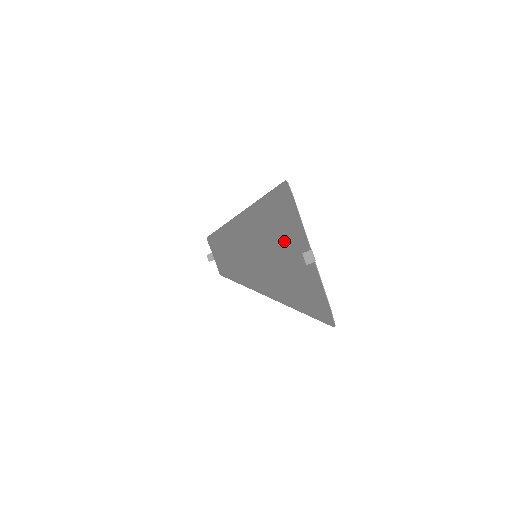
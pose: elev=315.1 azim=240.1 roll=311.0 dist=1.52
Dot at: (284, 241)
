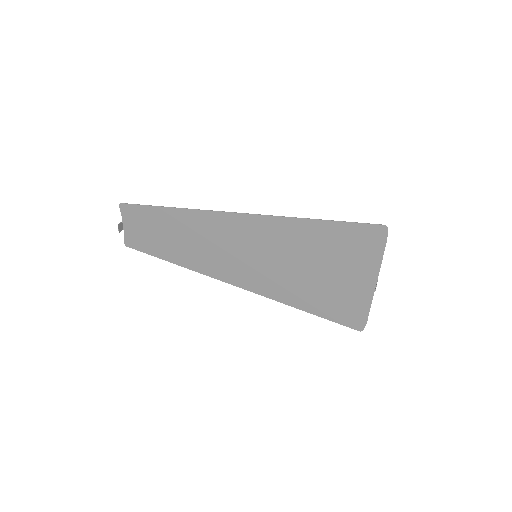
Dot at: (335, 262)
